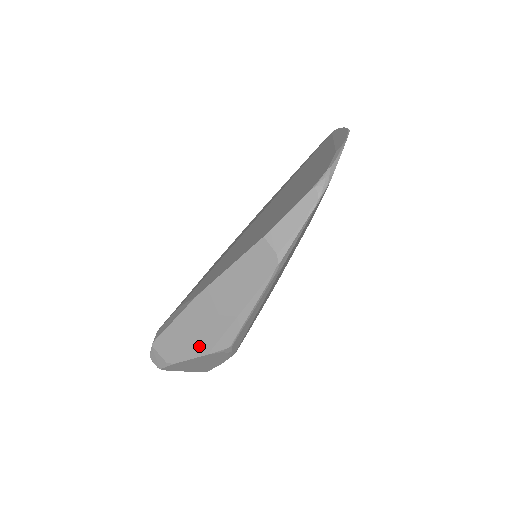
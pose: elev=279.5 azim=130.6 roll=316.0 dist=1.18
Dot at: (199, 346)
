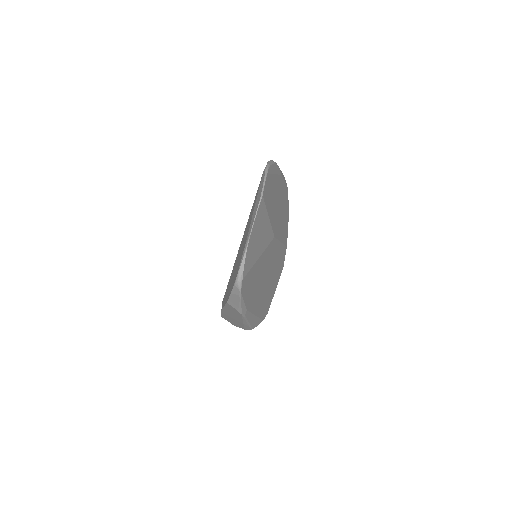
Dot at: (239, 326)
